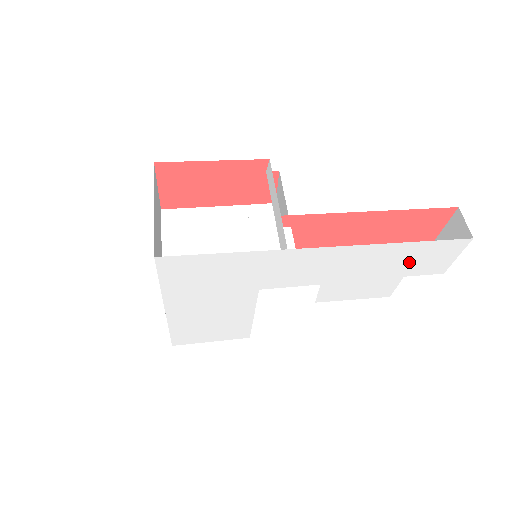
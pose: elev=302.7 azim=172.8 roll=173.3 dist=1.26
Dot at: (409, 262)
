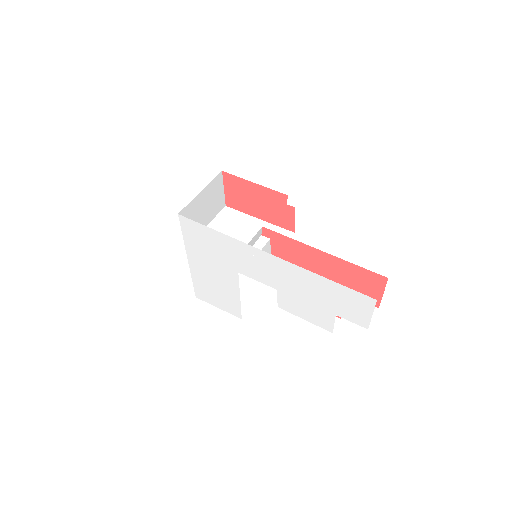
Dot at: (335, 300)
